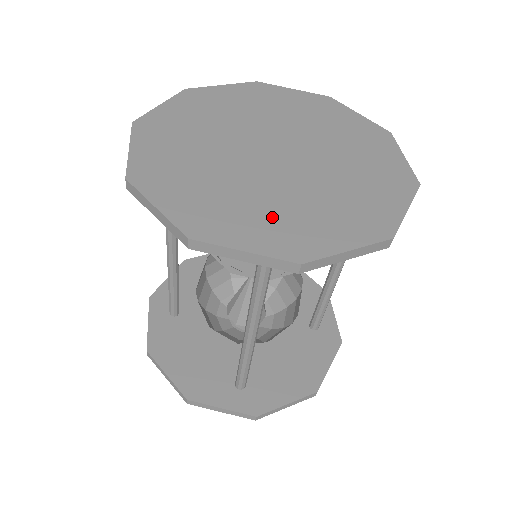
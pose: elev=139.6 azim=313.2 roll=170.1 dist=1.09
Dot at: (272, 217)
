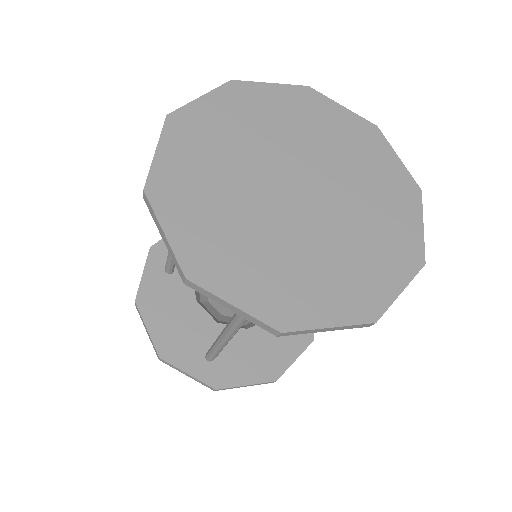
Dot at: (271, 271)
